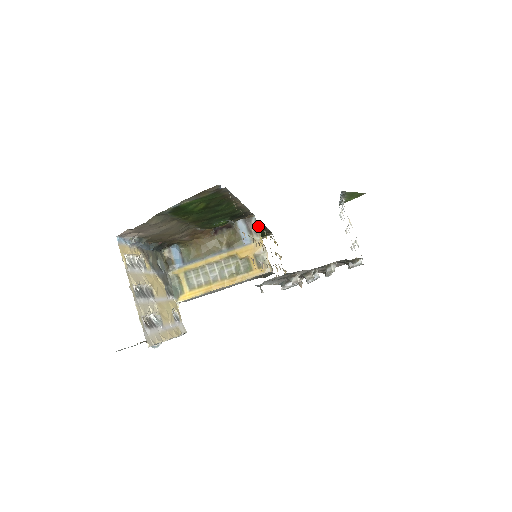
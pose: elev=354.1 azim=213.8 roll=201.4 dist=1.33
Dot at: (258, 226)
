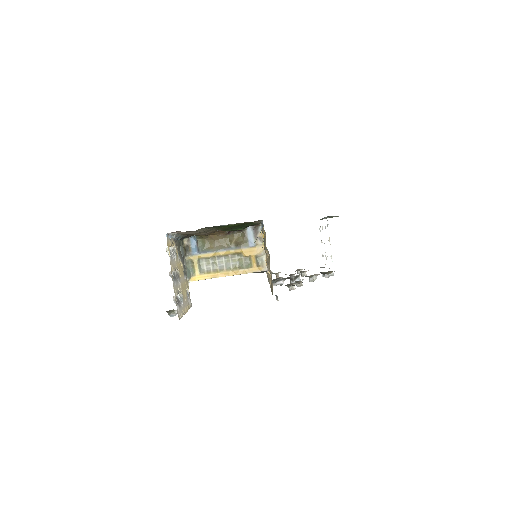
Dot at: occluded
